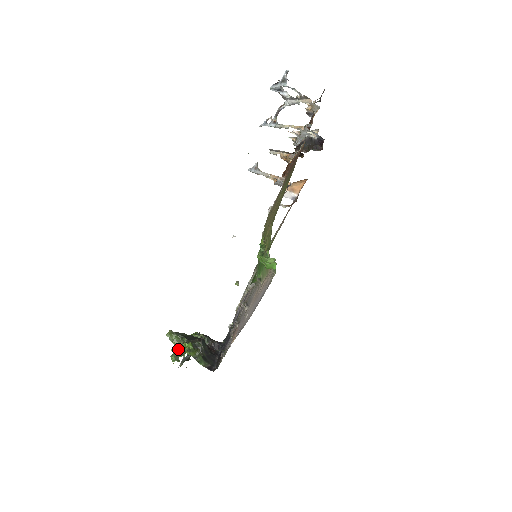
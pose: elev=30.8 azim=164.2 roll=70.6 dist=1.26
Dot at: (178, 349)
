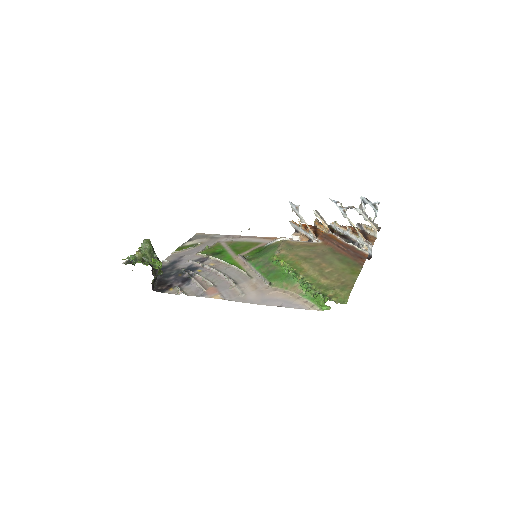
Dot at: (142, 256)
